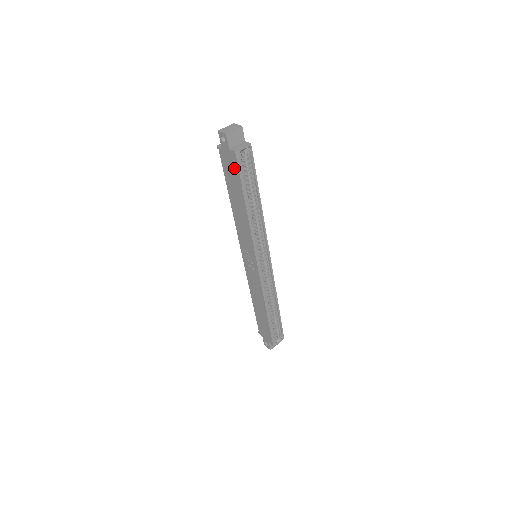
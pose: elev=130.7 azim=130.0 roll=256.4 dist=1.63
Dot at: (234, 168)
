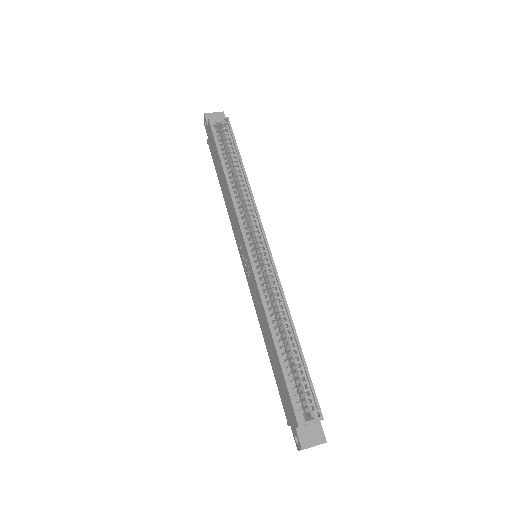
Dot at: (212, 140)
